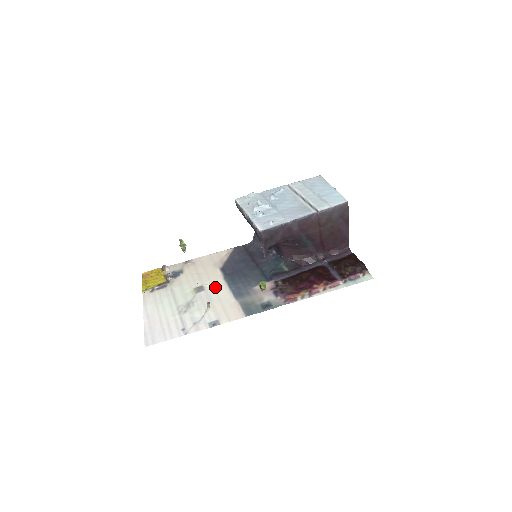
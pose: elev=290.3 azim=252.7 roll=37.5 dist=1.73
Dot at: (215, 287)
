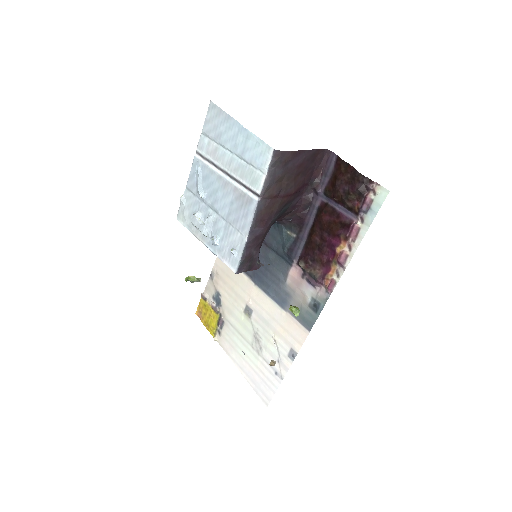
Dot at: (257, 302)
